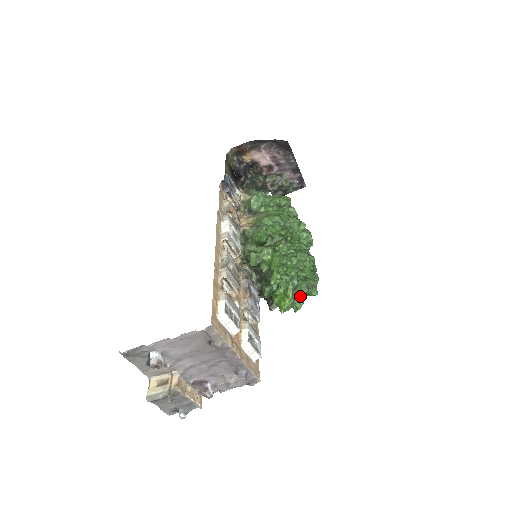
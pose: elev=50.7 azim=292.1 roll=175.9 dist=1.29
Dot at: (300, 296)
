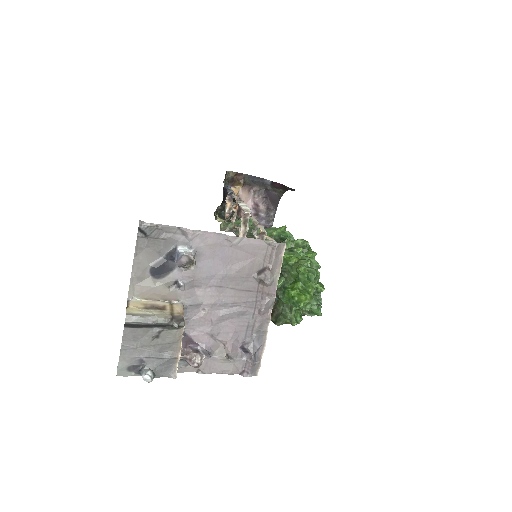
Dot at: (311, 305)
